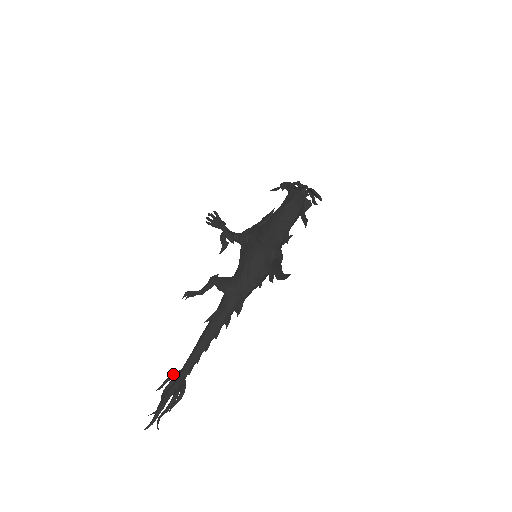
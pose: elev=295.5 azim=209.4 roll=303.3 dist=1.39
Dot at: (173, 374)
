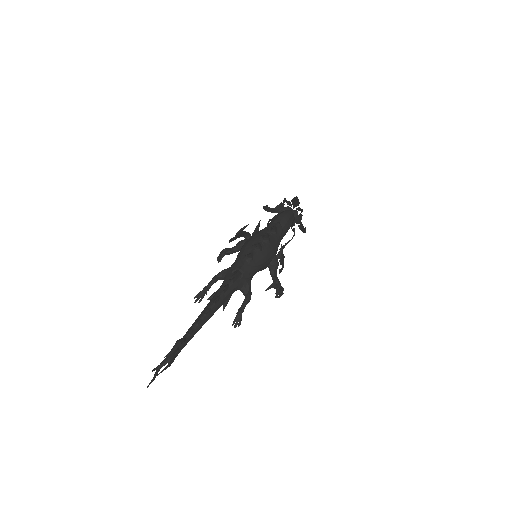
Dot at: occluded
